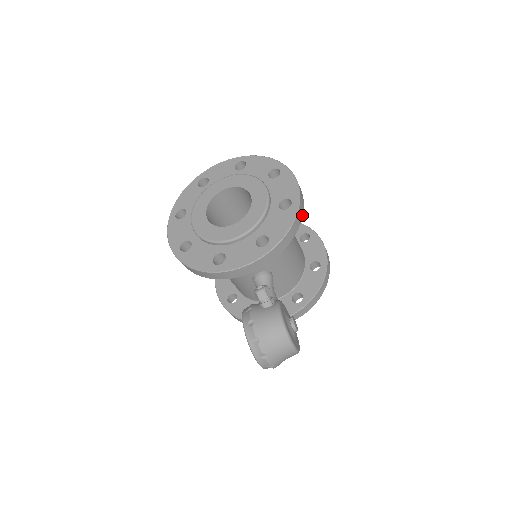
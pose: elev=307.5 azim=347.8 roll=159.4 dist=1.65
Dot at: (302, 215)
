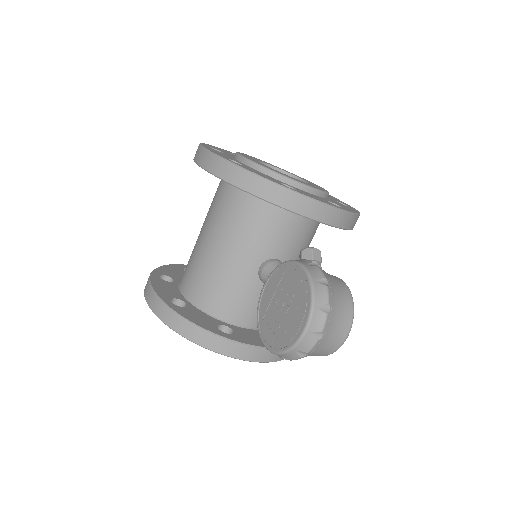
Dot at: occluded
